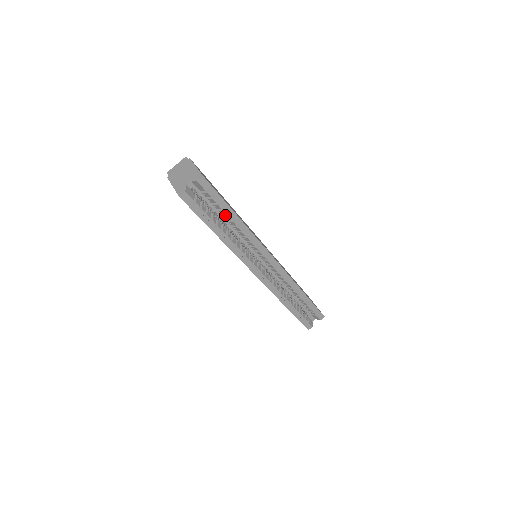
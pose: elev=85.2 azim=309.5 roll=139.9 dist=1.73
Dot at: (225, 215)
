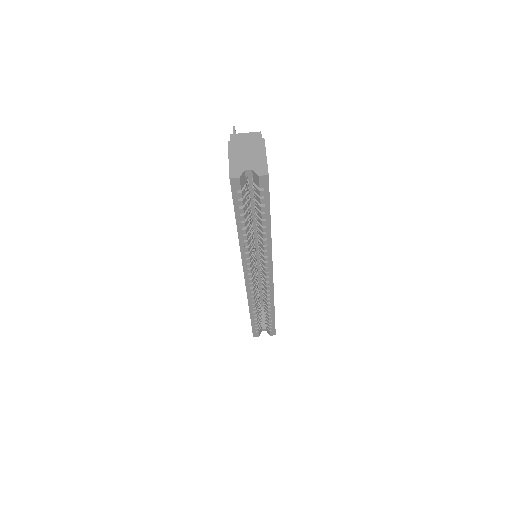
Dot at: (259, 216)
